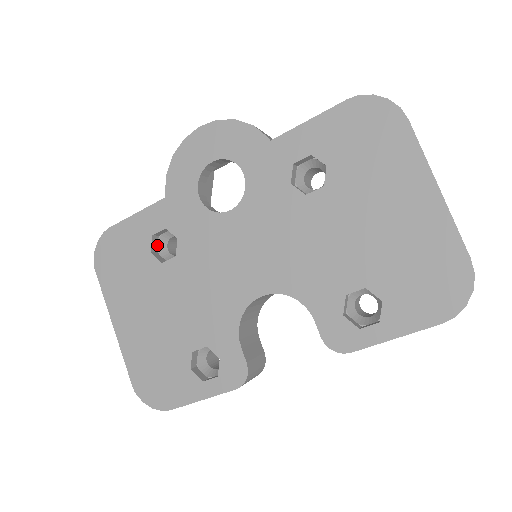
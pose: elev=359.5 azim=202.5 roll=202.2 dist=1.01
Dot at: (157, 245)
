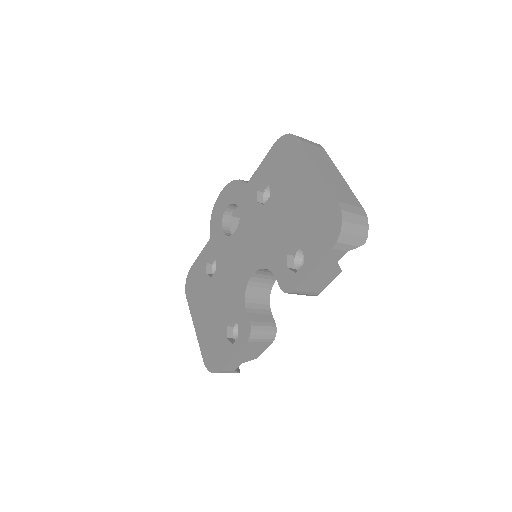
Dot at: (212, 270)
